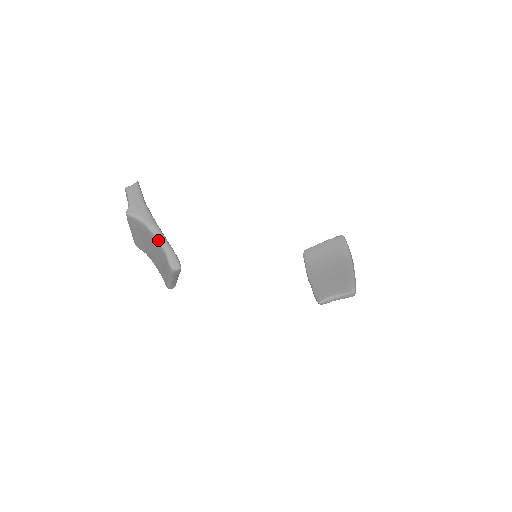
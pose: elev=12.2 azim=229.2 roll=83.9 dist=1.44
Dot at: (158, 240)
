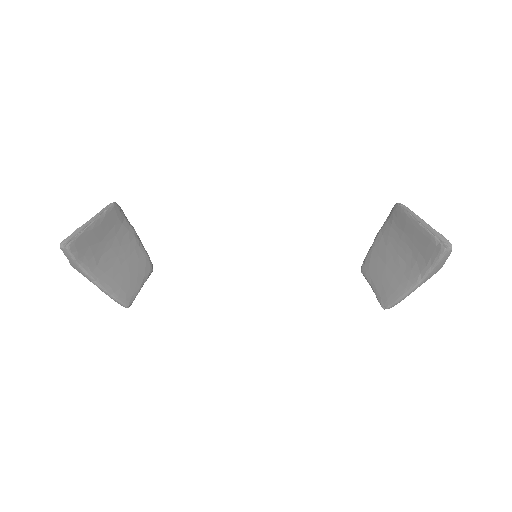
Dot at: (103, 291)
